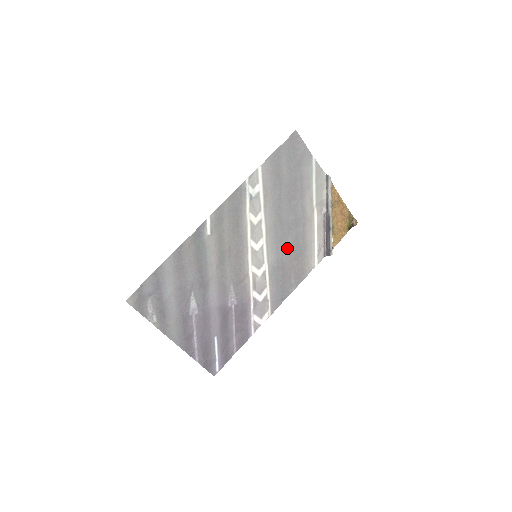
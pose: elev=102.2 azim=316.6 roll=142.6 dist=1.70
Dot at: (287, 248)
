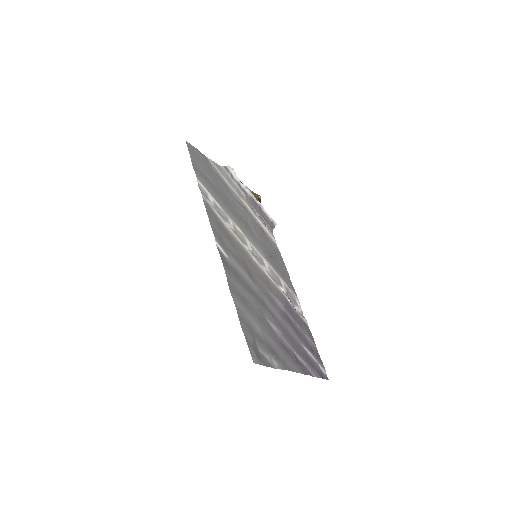
Dot at: (258, 238)
